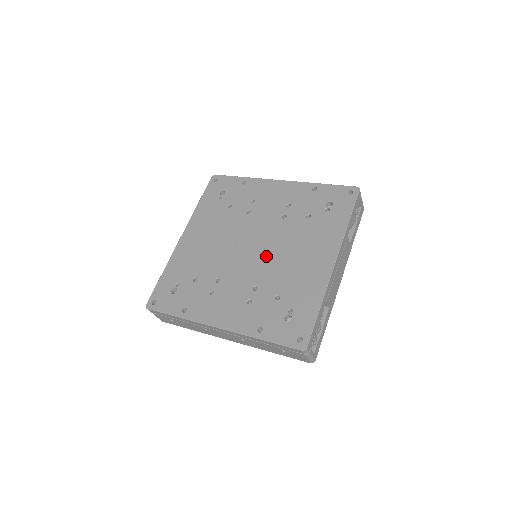
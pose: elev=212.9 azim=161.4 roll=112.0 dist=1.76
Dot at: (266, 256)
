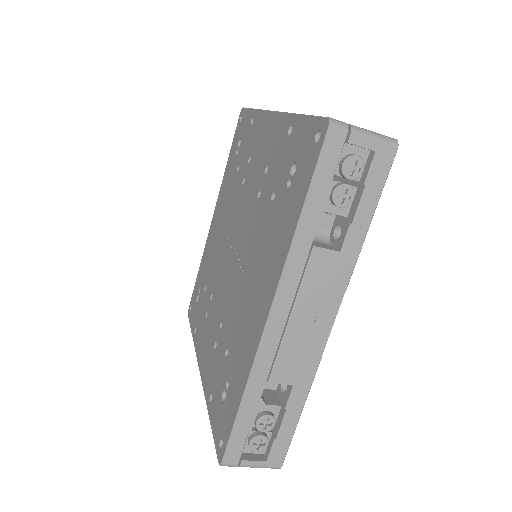
Dot at: (235, 272)
